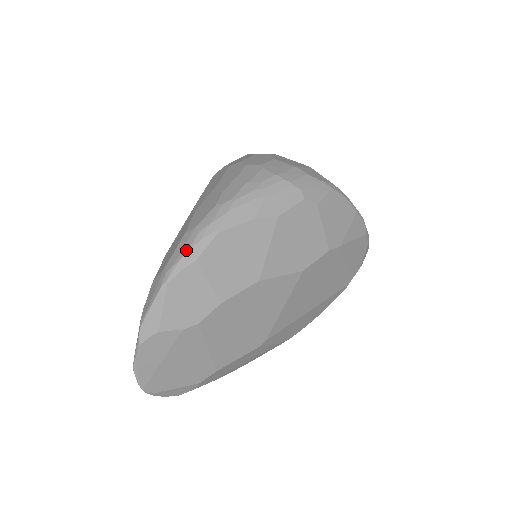
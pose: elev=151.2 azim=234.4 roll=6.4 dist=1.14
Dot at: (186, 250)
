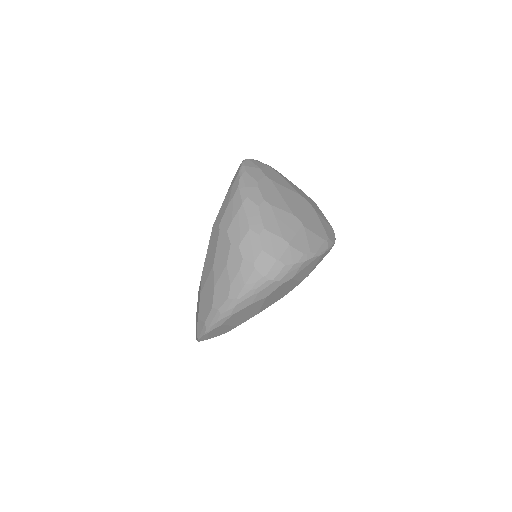
Dot at: (215, 322)
